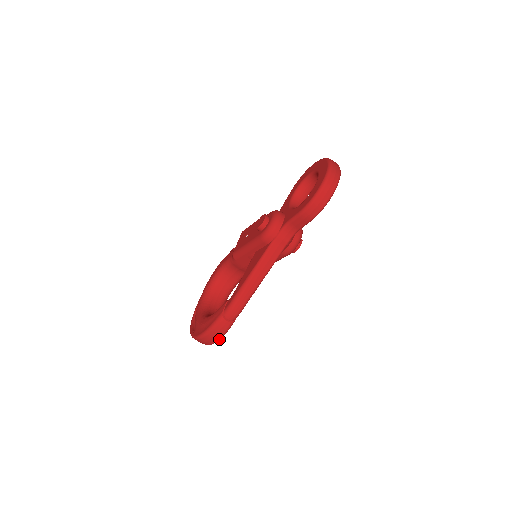
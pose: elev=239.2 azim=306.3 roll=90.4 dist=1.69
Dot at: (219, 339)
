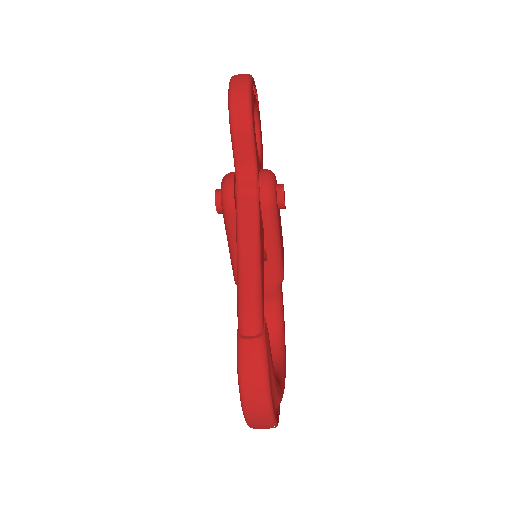
Dot at: (266, 382)
